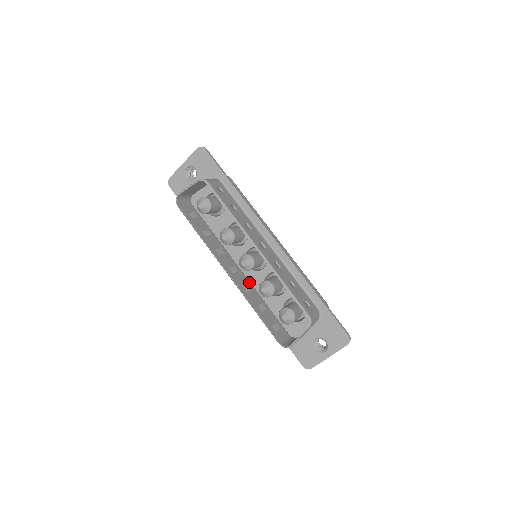
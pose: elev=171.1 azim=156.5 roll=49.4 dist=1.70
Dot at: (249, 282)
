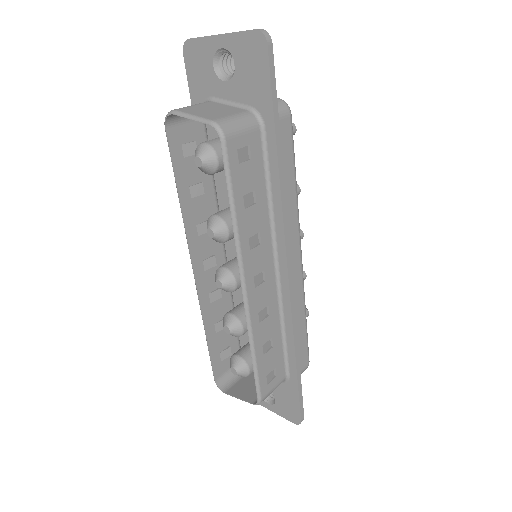
Dot at: occluded
